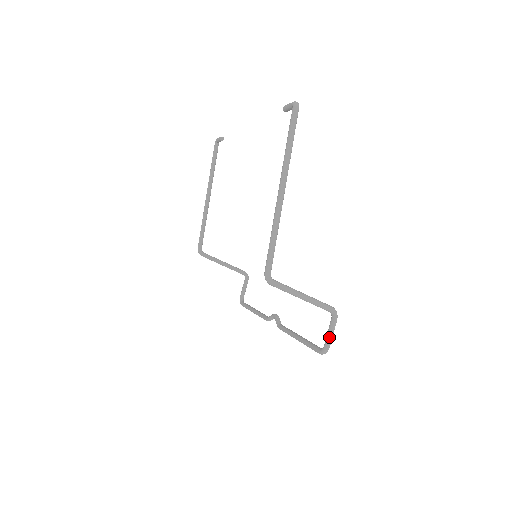
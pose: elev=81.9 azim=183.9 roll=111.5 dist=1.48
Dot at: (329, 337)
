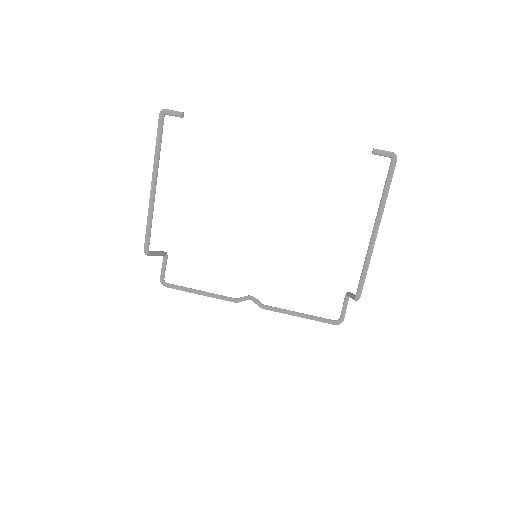
Dot at: (345, 312)
